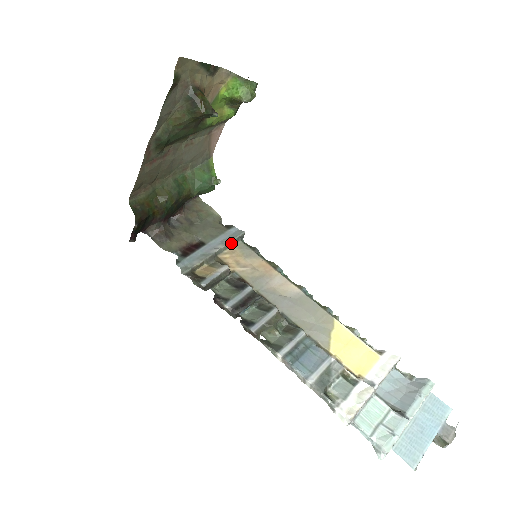
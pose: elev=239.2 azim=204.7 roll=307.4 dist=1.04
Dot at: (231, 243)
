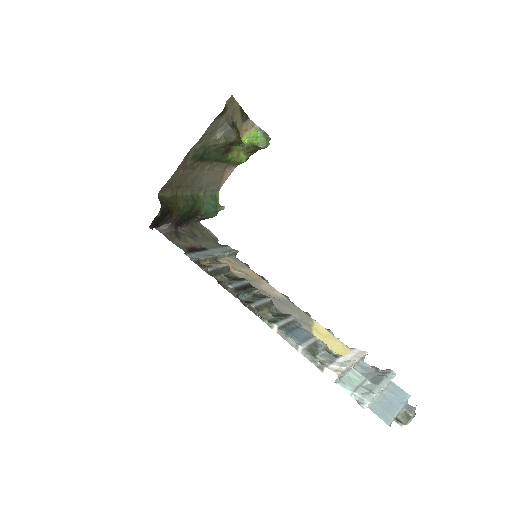
Dot at: (228, 254)
